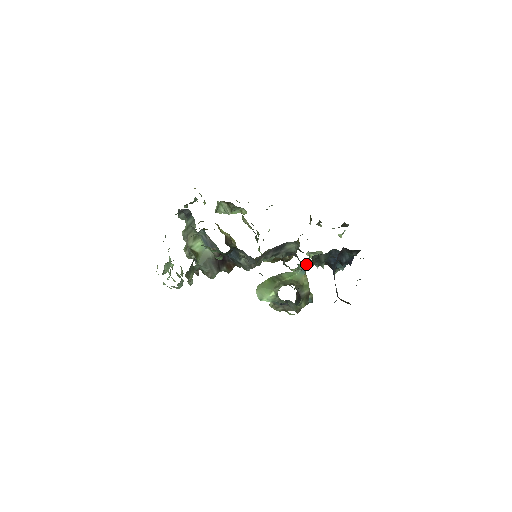
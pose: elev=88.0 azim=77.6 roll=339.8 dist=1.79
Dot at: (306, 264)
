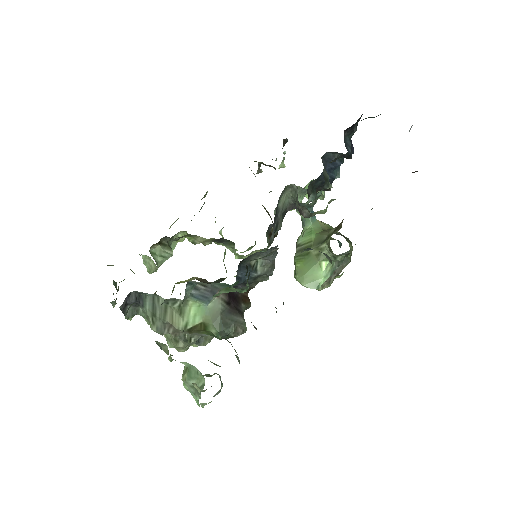
Dot at: (312, 203)
